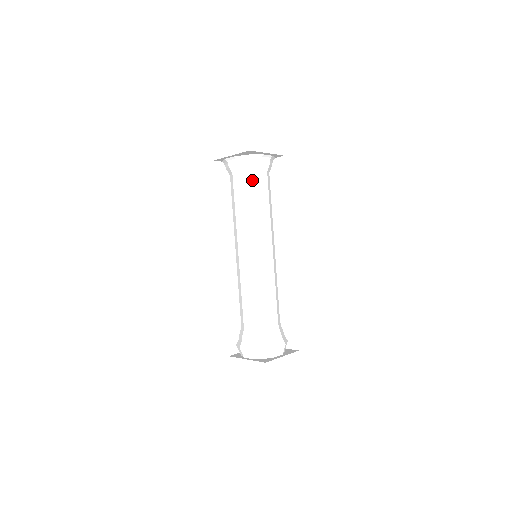
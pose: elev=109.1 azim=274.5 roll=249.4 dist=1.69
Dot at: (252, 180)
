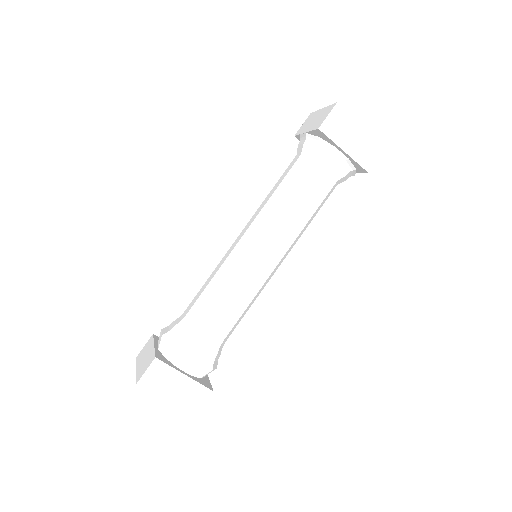
Dot at: (305, 168)
